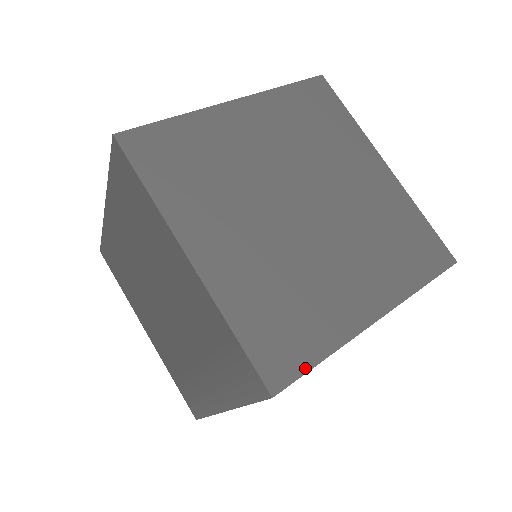
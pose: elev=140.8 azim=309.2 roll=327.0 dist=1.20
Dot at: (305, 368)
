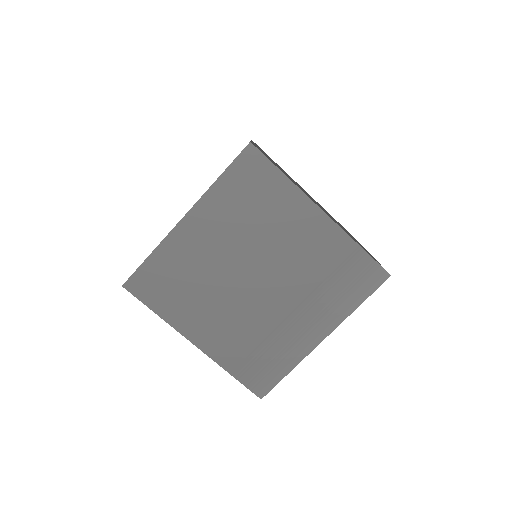
Dot at: occluded
